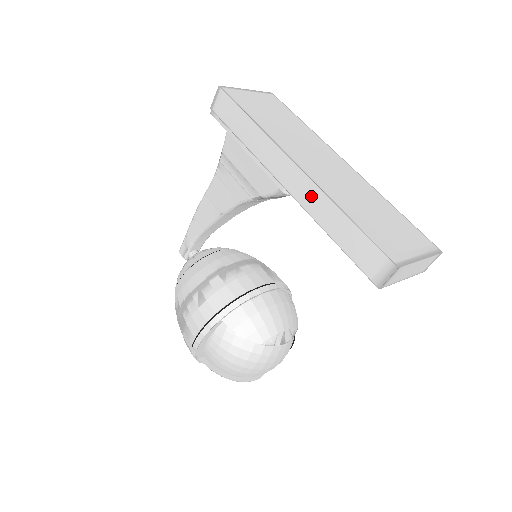
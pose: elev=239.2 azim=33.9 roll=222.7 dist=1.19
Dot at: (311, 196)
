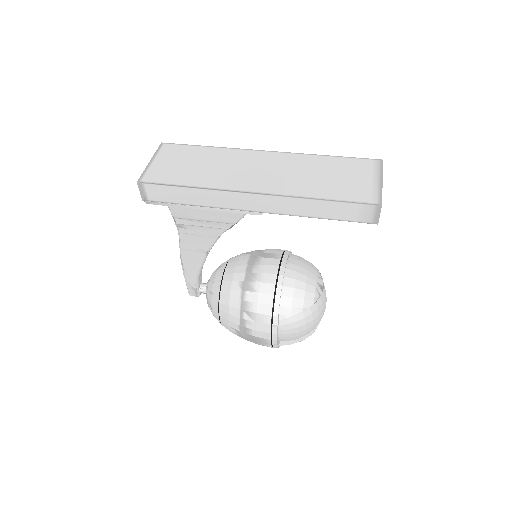
Dot at: (283, 205)
